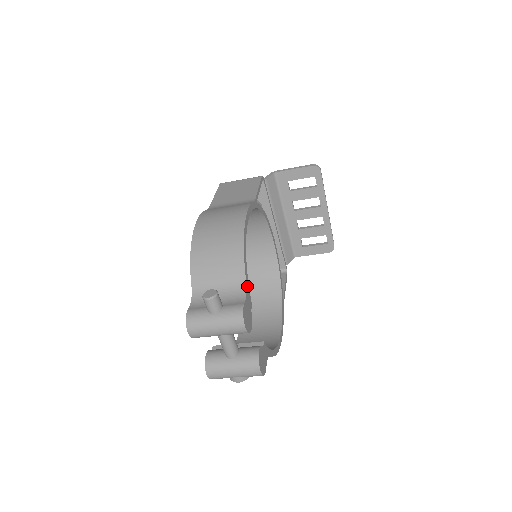
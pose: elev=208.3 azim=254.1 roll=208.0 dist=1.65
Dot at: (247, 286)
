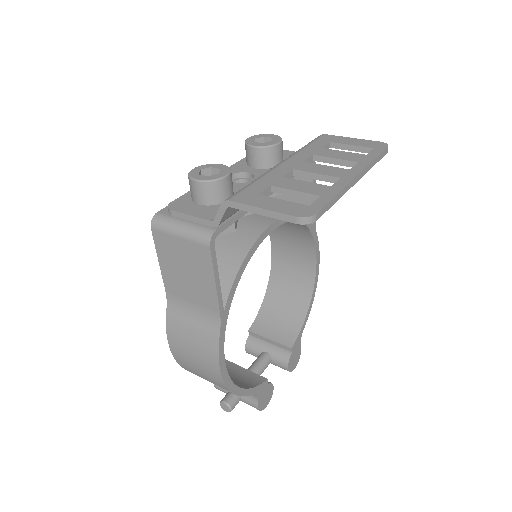
Dot at: (255, 391)
